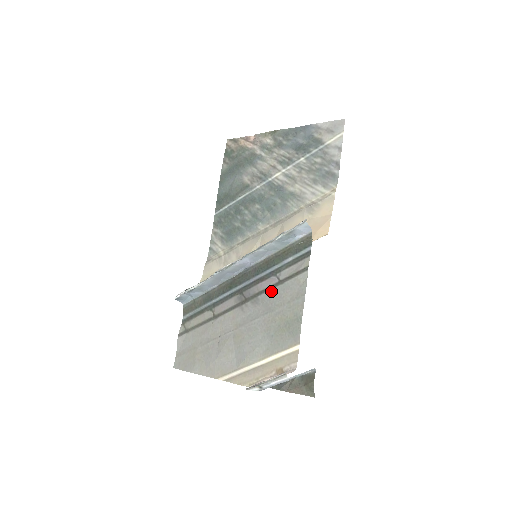
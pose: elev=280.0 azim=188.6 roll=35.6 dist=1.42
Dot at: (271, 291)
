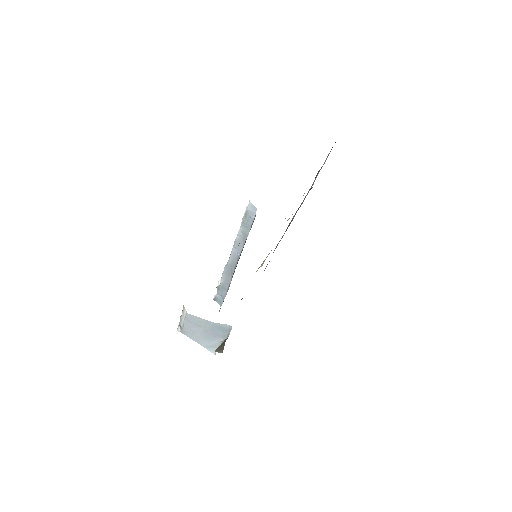
Dot at: occluded
